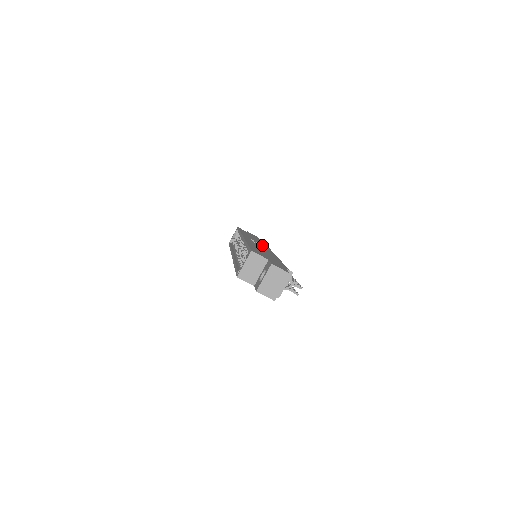
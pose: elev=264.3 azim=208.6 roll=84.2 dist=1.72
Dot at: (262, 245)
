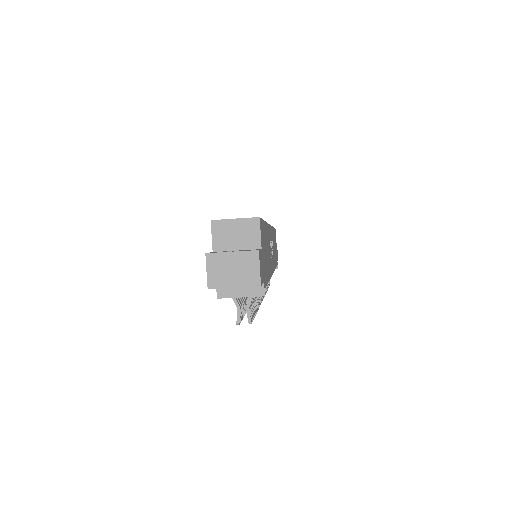
Dot at: occluded
